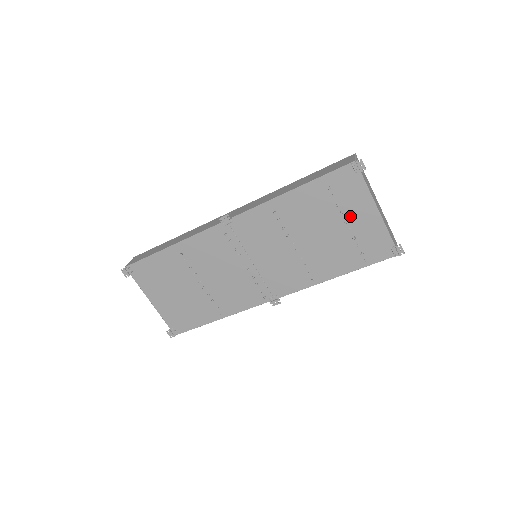
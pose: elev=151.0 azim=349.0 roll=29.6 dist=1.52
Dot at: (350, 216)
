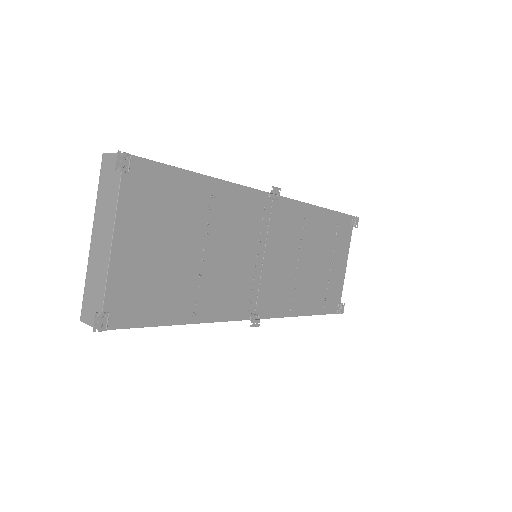
Dot at: (335, 259)
